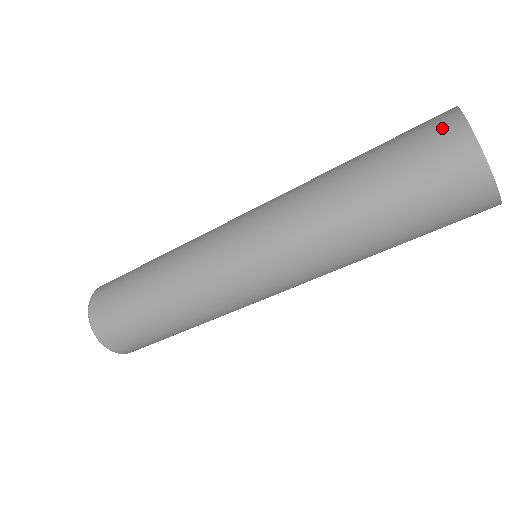
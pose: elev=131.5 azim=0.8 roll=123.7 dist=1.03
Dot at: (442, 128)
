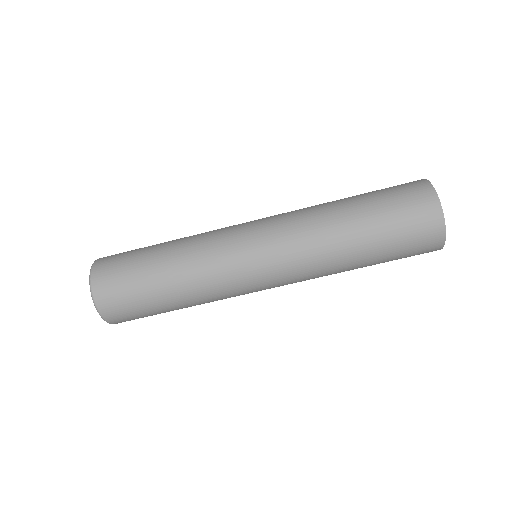
Dot at: (427, 212)
